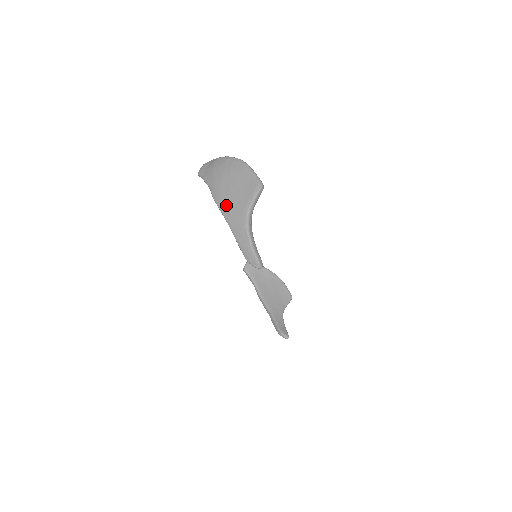
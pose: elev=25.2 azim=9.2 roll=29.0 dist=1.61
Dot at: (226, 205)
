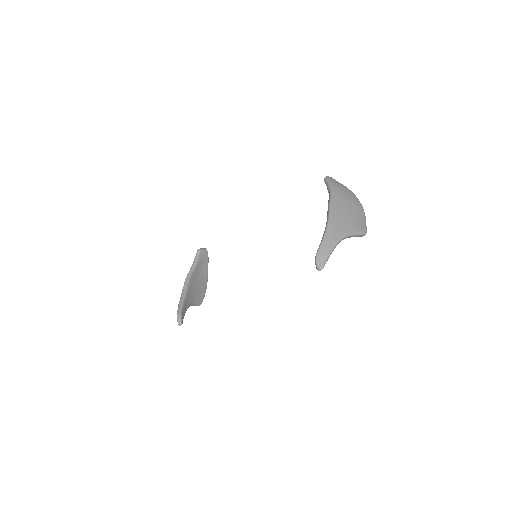
Dot at: (337, 214)
